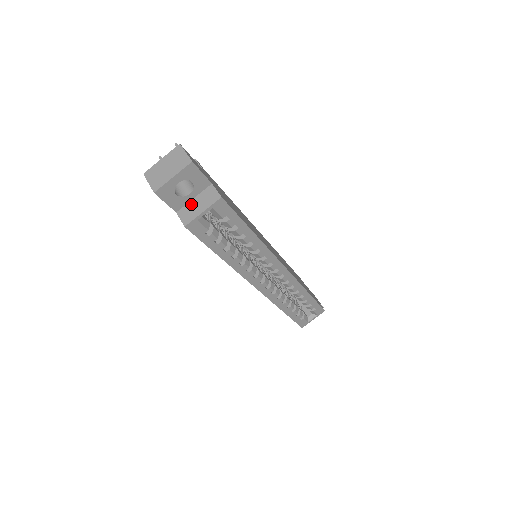
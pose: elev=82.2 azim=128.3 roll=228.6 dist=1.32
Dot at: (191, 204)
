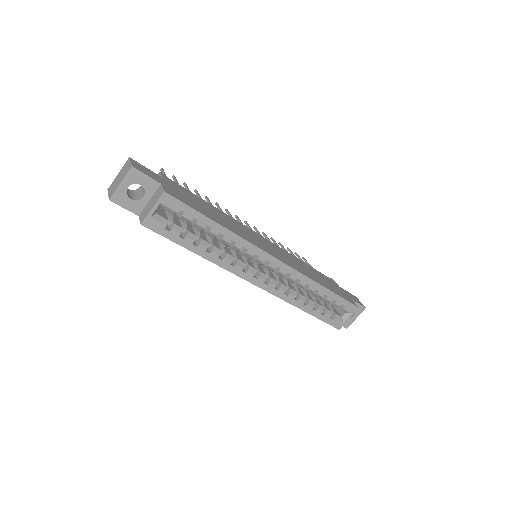
Dot at: (147, 205)
